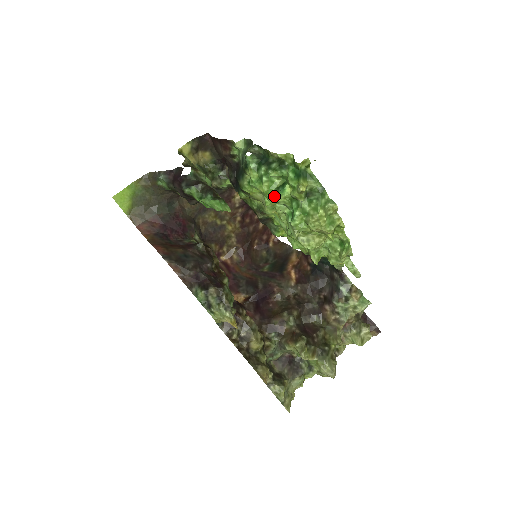
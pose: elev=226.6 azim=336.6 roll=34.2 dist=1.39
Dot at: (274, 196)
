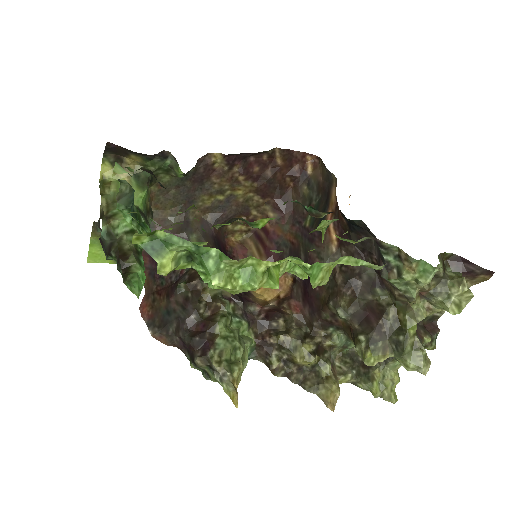
Dot at: occluded
